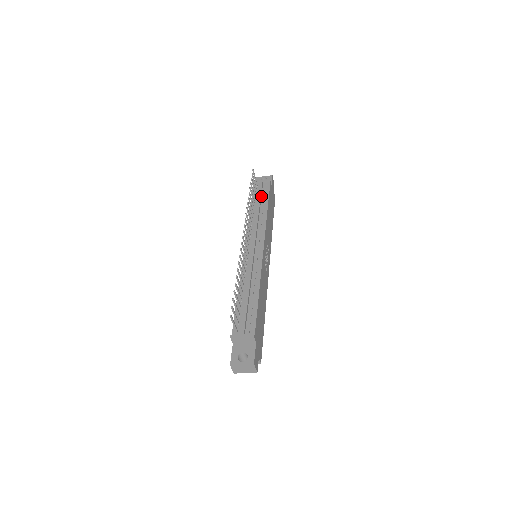
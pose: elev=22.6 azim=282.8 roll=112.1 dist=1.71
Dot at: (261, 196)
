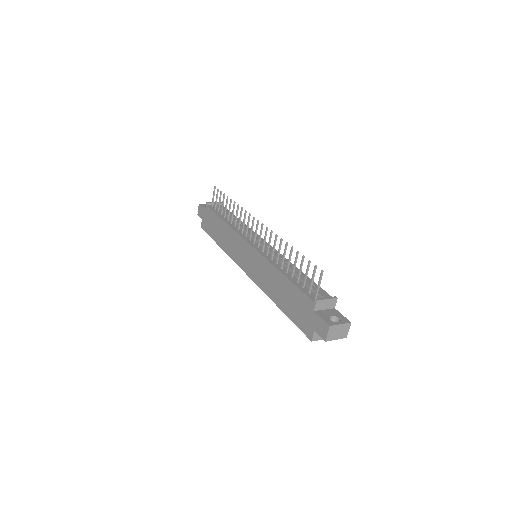
Dot at: occluded
